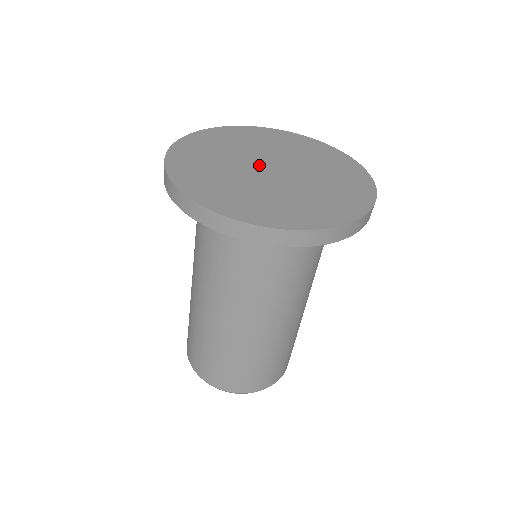
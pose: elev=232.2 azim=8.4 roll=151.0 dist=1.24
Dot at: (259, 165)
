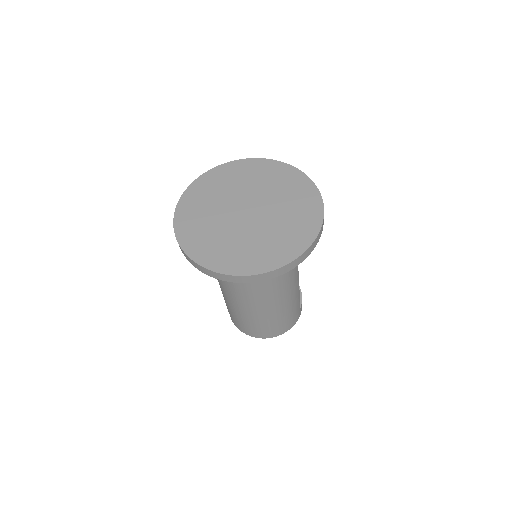
Dot at: (244, 204)
